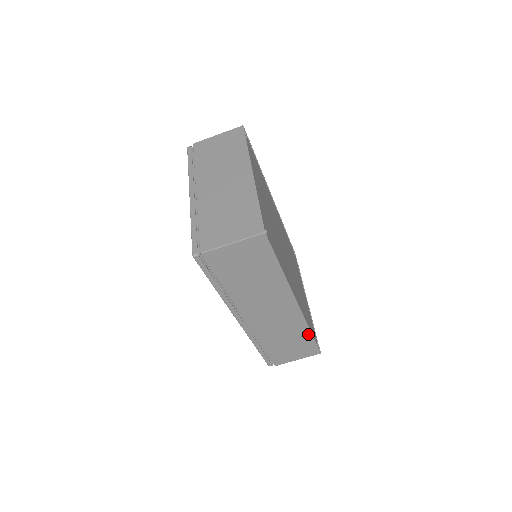
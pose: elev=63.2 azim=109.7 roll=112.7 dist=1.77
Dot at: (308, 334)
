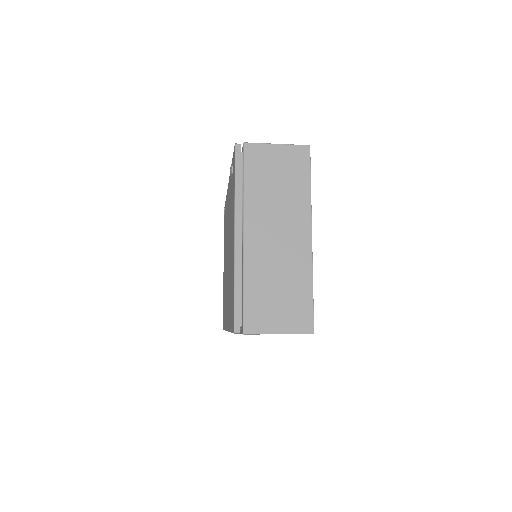
Dot at: occluded
